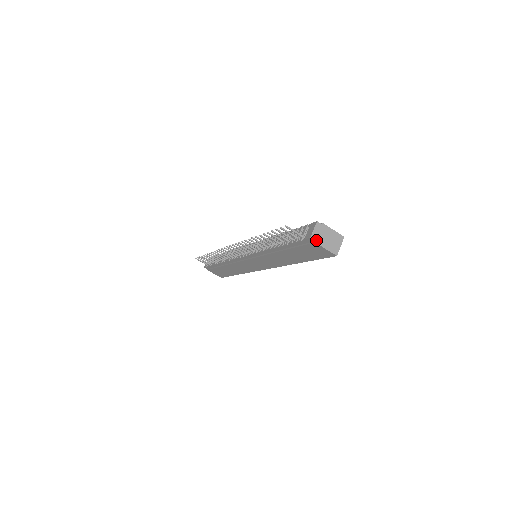
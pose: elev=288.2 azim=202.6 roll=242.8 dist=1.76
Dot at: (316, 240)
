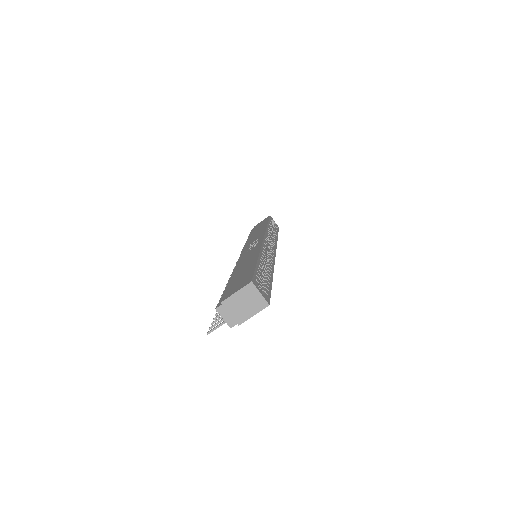
Dot at: (237, 323)
